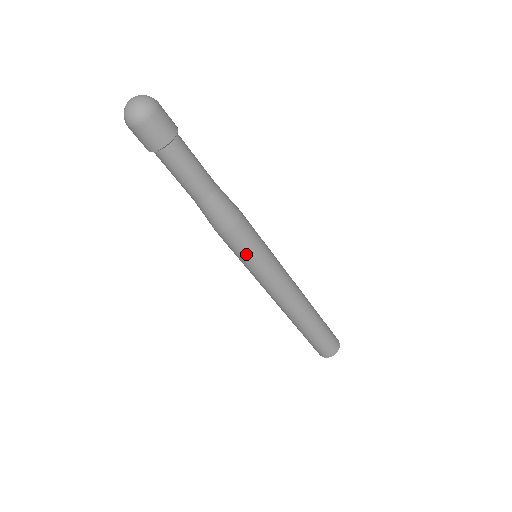
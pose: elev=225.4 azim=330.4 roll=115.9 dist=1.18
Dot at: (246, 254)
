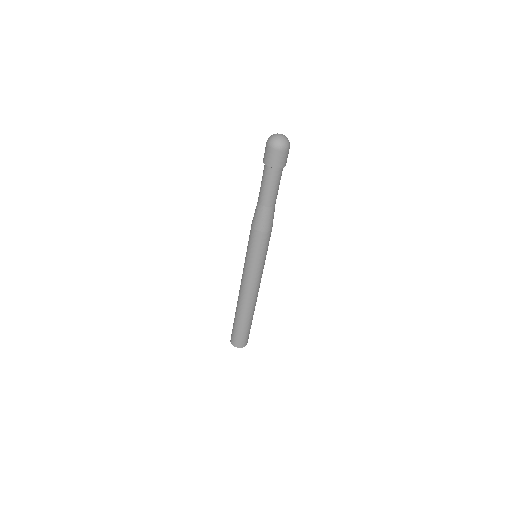
Dot at: (258, 251)
